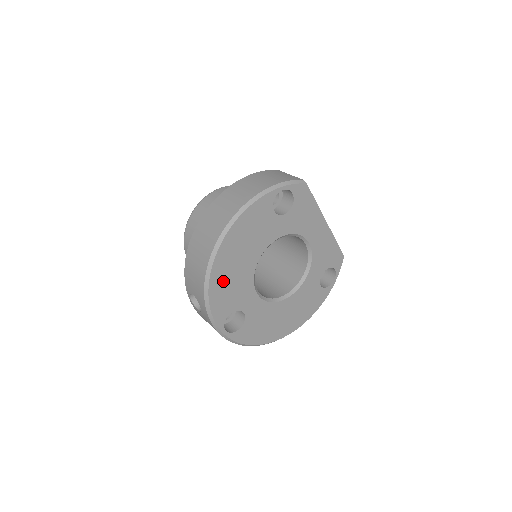
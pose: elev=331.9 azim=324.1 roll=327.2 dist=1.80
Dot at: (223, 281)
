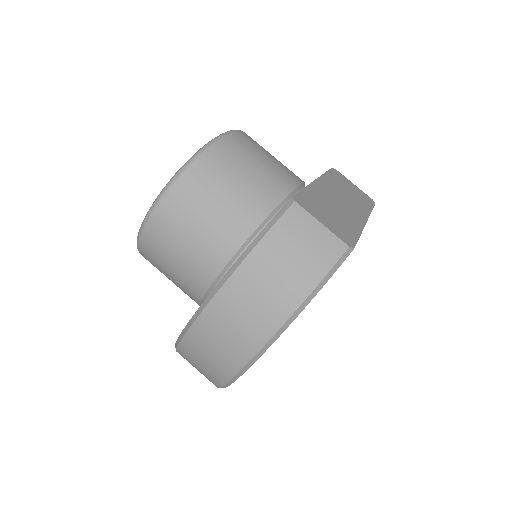
Dot at: occluded
